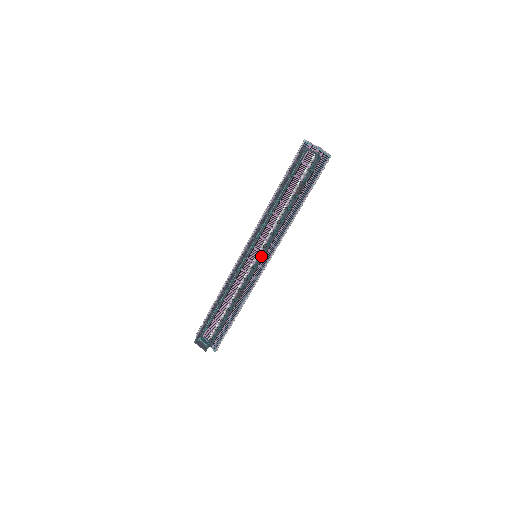
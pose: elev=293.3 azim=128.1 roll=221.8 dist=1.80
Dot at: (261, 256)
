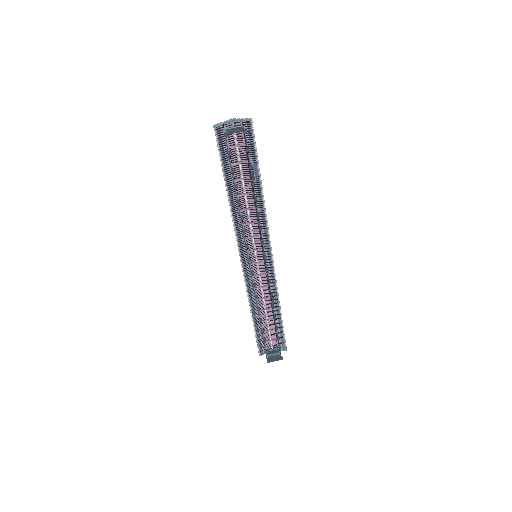
Dot at: occluded
